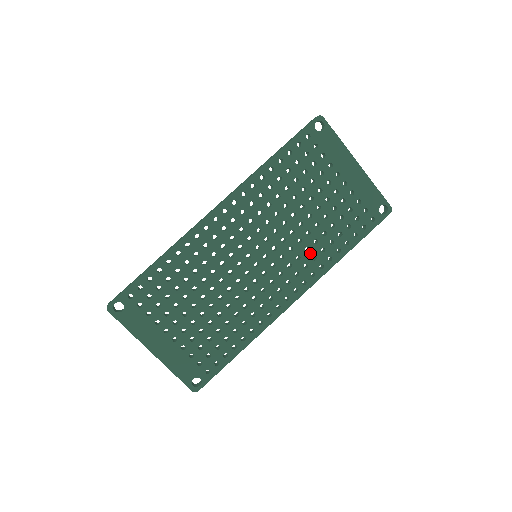
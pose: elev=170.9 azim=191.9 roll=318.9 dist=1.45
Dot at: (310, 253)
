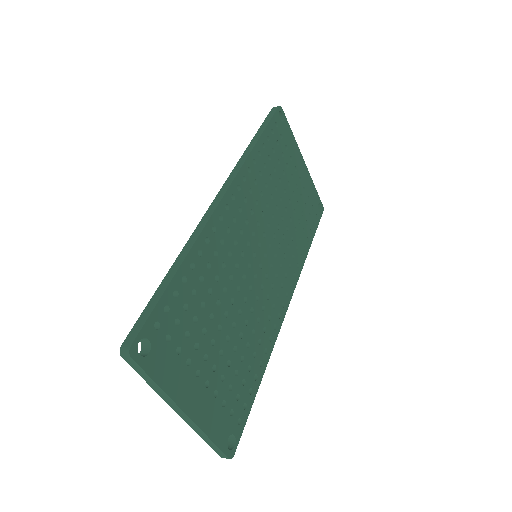
Dot at: (290, 251)
